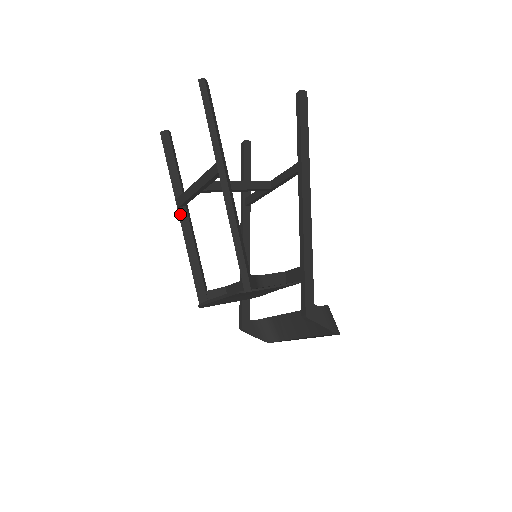
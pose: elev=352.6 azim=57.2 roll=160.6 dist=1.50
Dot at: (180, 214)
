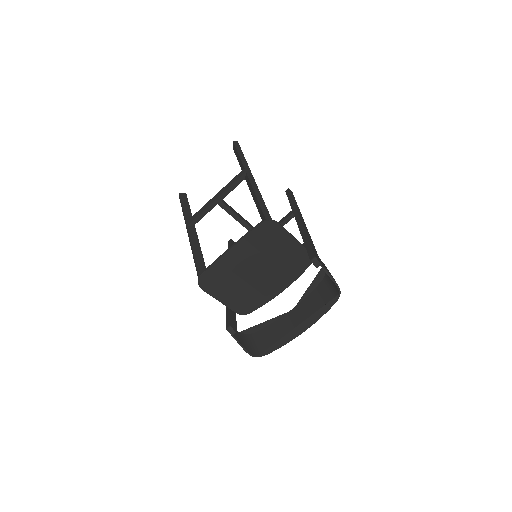
Dot at: (189, 229)
